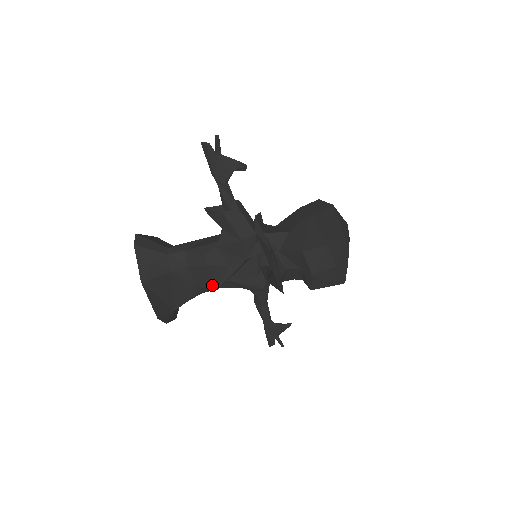
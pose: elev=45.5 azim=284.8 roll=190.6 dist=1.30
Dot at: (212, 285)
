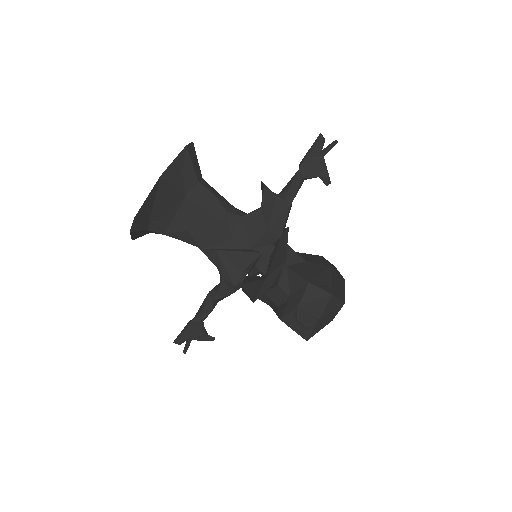
Dot at: (202, 241)
